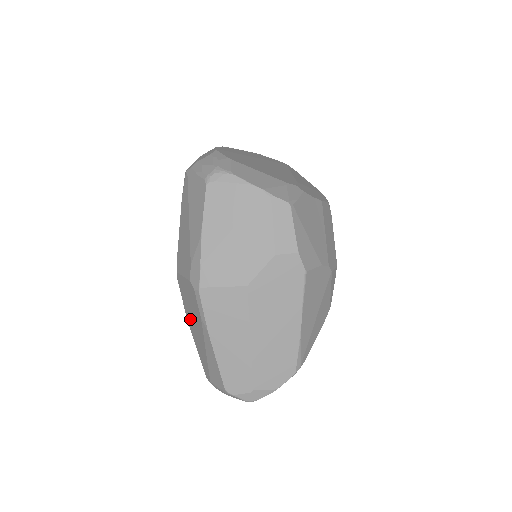
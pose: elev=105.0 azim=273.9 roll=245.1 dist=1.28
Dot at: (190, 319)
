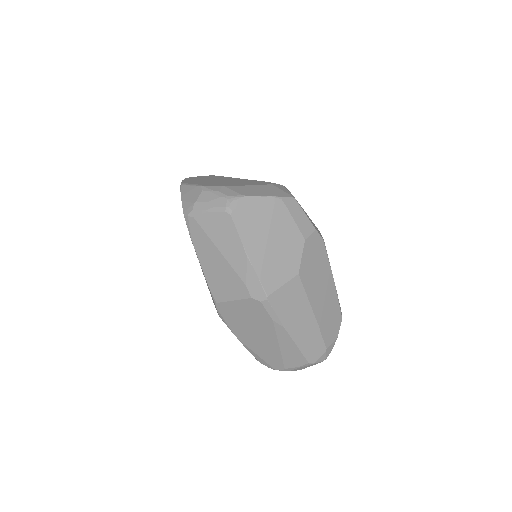
Dot at: (245, 333)
